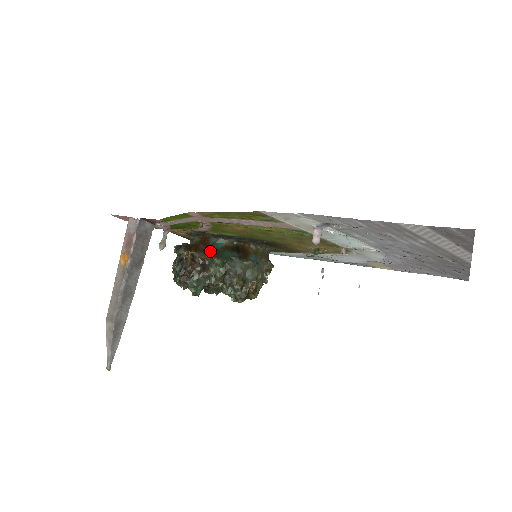
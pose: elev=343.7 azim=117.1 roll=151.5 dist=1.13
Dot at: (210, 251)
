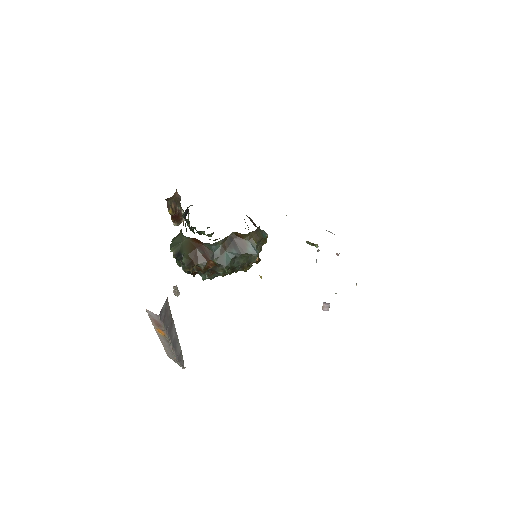
Dot at: (211, 258)
